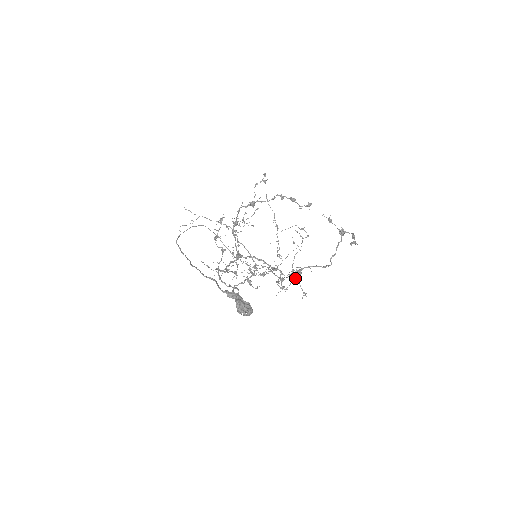
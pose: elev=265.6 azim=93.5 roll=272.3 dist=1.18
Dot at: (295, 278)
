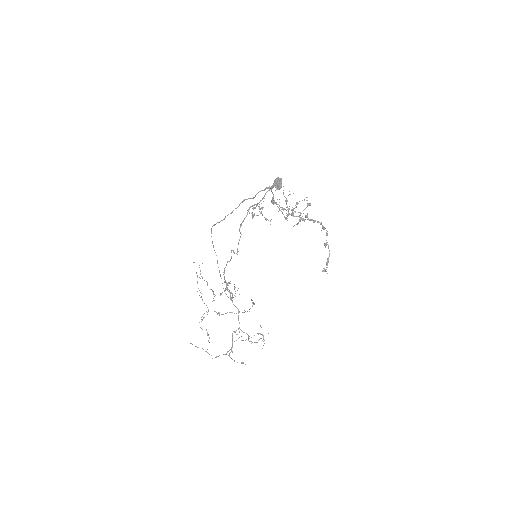
Dot at: (298, 222)
